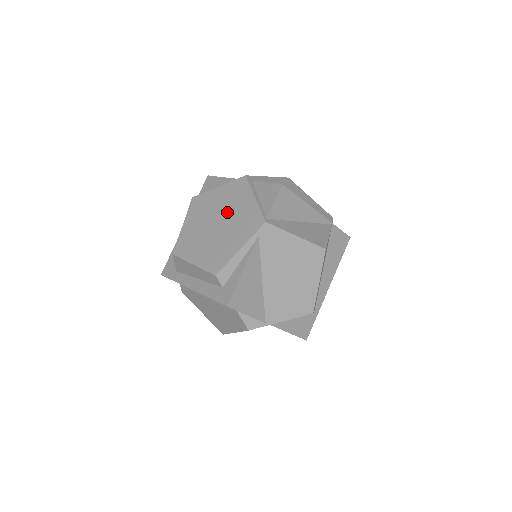
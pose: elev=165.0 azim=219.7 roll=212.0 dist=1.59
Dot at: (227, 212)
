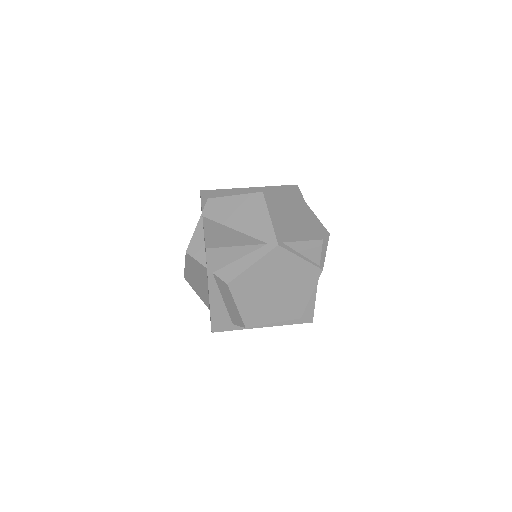
Dot at: (280, 279)
